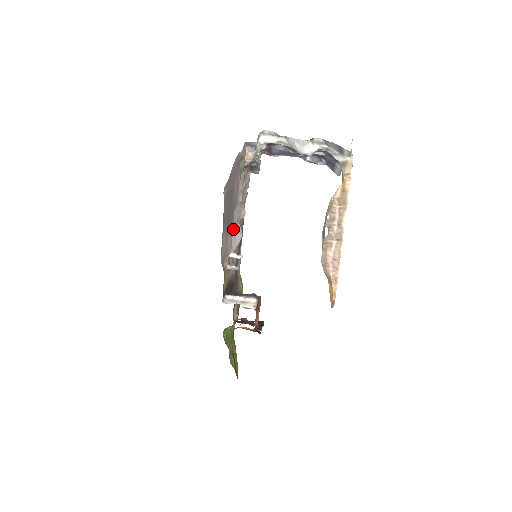
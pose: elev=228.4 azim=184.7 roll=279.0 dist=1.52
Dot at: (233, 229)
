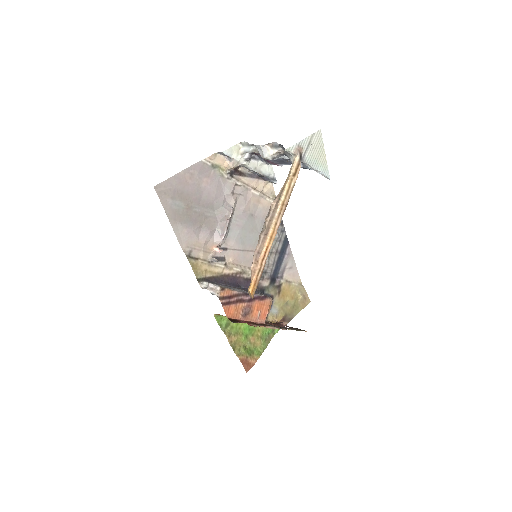
Dot at: (214, 226)
